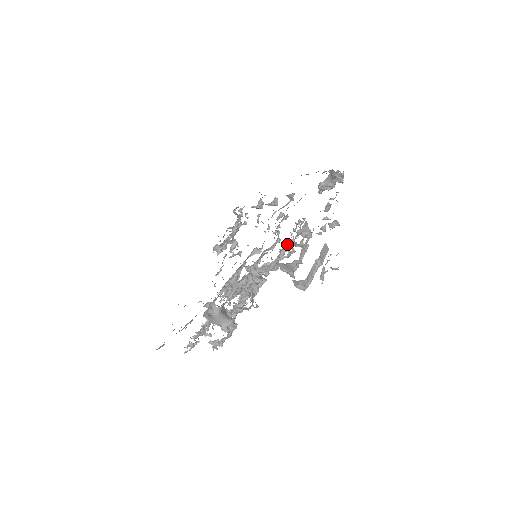
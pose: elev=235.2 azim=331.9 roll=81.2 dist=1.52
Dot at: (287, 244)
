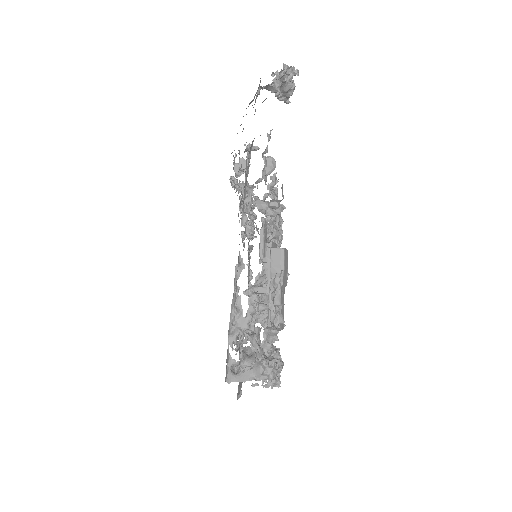
Dot at: occluded
